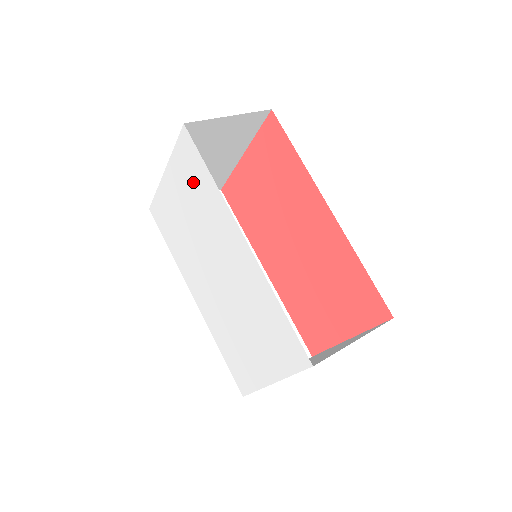
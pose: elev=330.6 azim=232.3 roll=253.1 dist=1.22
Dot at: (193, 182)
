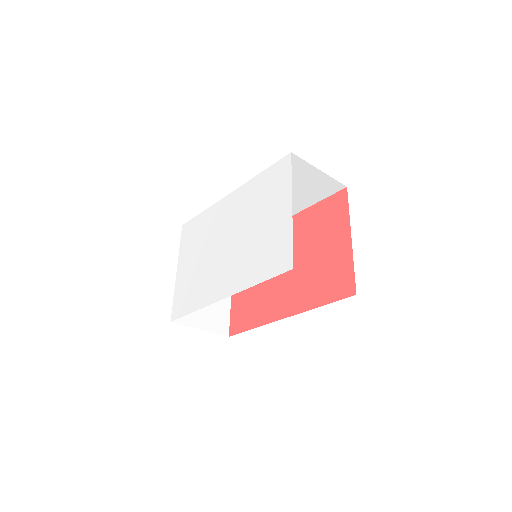
Dot at: (195, 235)
